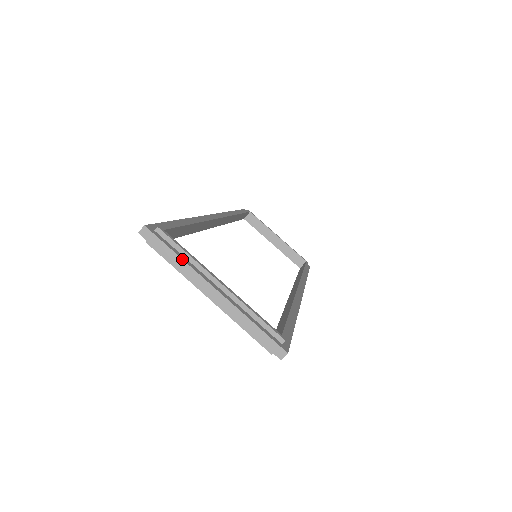
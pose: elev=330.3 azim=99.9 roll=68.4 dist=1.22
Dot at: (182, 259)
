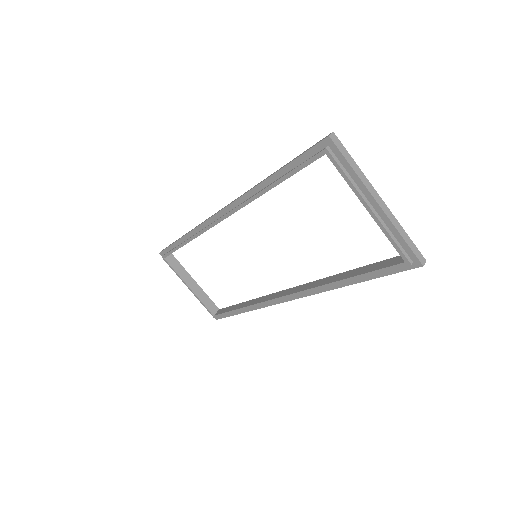
Dot at: (359, 168)
